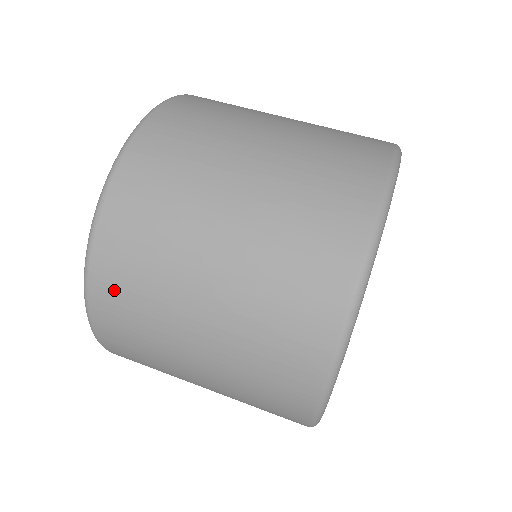
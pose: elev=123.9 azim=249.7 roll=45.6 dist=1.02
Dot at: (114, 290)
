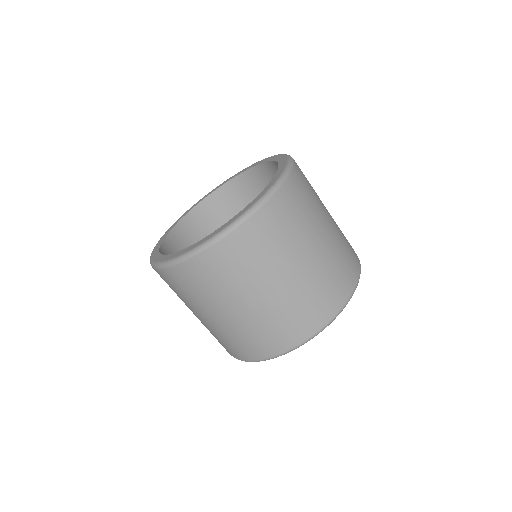
Dot at: occluded
